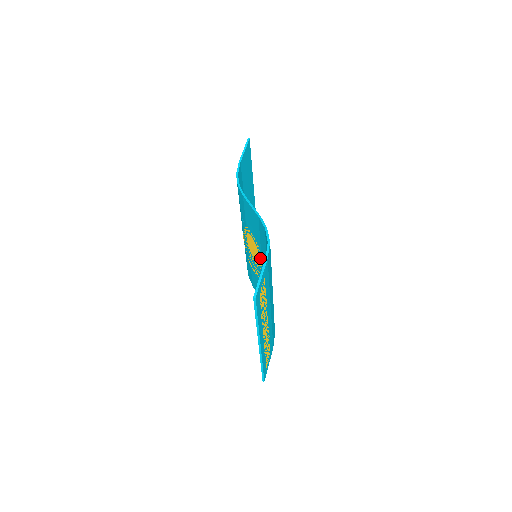
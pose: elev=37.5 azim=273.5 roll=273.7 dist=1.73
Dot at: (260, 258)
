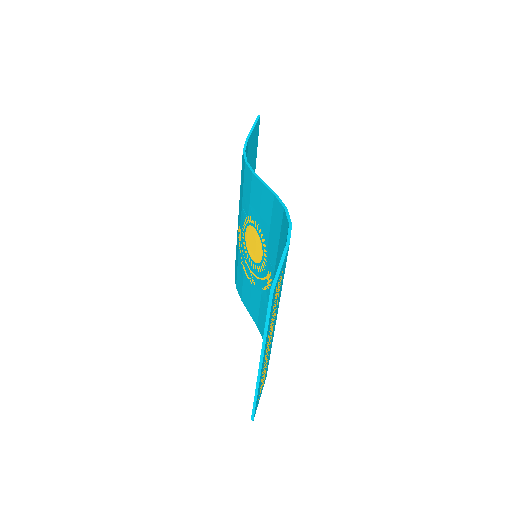
Dot at: (263, 257)
